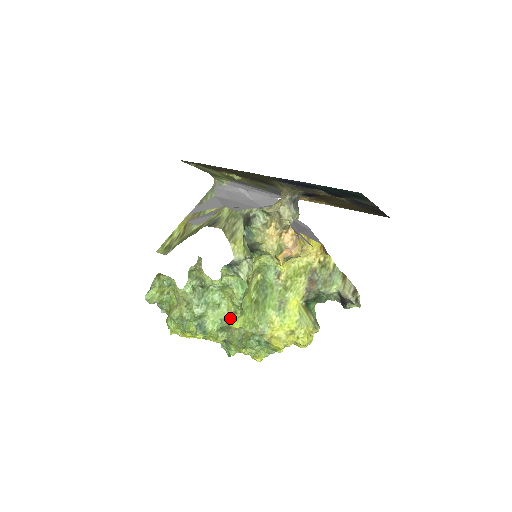
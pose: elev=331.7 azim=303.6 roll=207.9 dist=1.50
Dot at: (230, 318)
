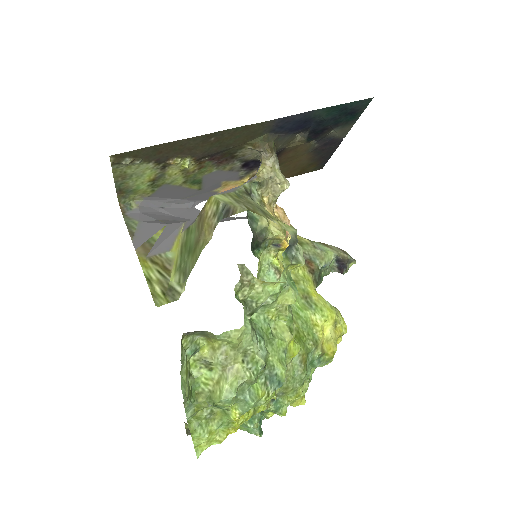
Dot at: (288, 344)
